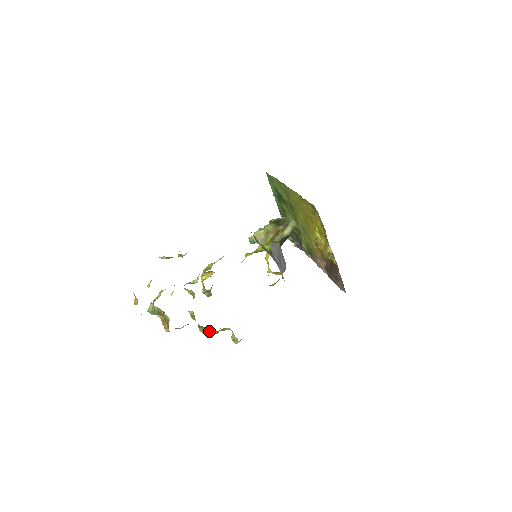
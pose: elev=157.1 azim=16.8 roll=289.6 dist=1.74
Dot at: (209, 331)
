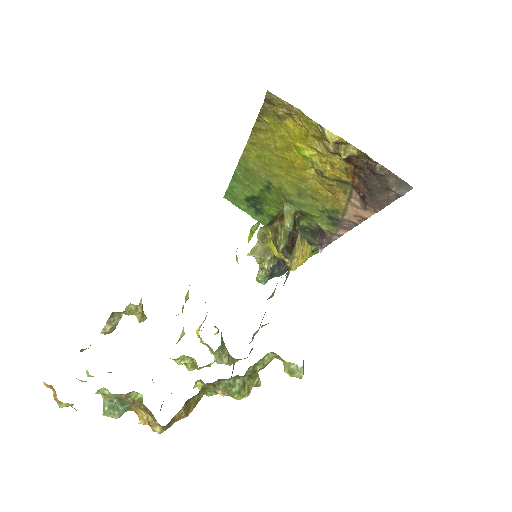
Dot at: (237, 384)
